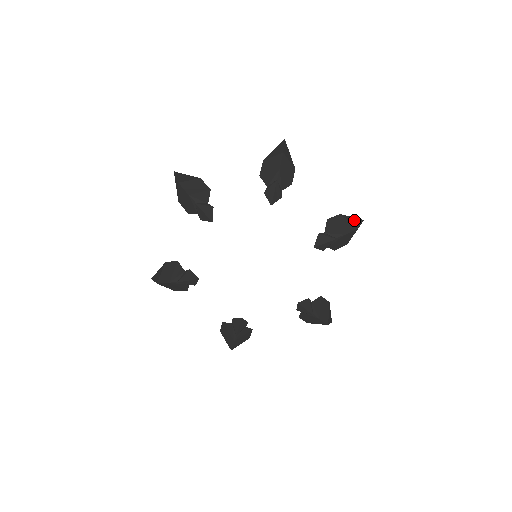
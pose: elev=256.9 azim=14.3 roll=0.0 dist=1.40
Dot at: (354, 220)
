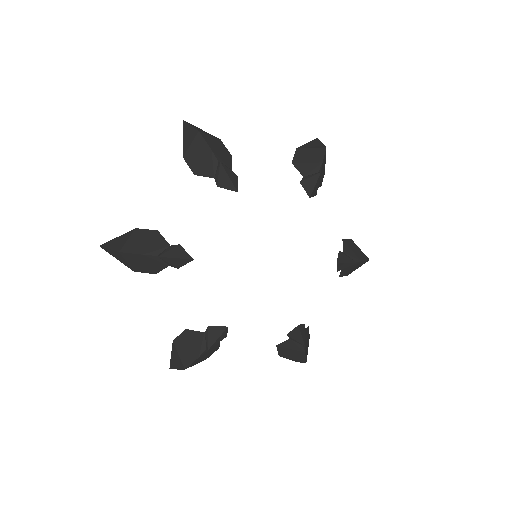
Dot at: occluded
